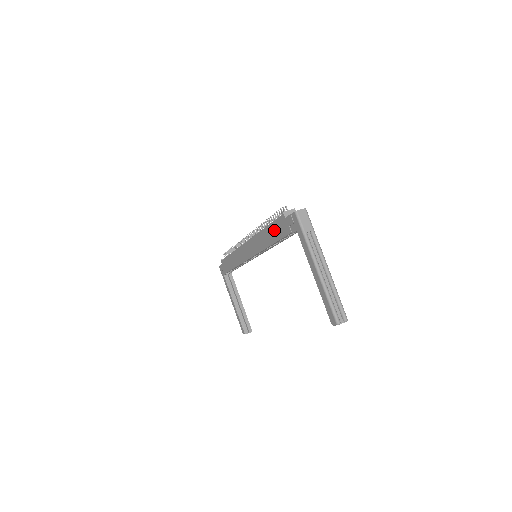
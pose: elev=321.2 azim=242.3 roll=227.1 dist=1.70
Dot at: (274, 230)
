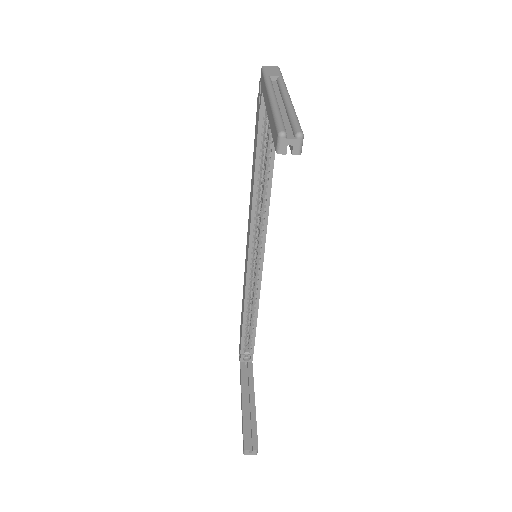
Dot at: (254, 147)
